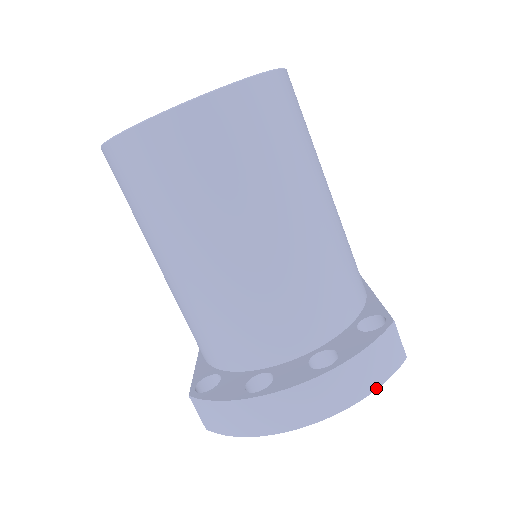
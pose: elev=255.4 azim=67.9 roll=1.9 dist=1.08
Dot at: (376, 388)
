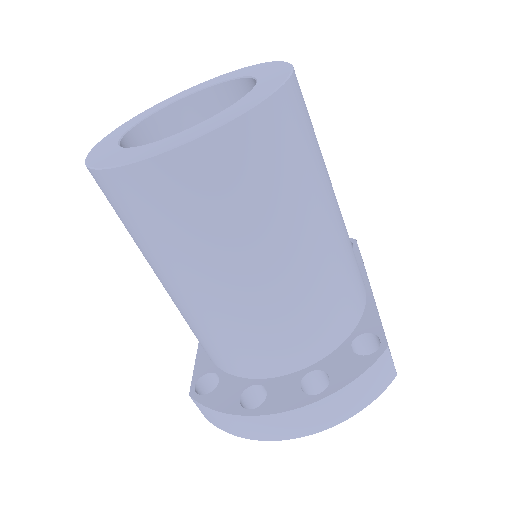
Dot at: (363, 408)
